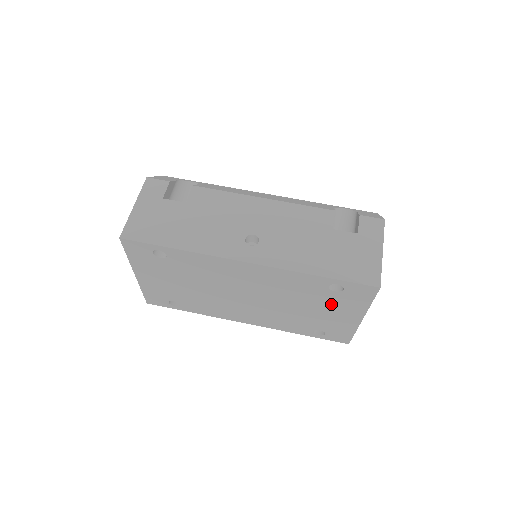
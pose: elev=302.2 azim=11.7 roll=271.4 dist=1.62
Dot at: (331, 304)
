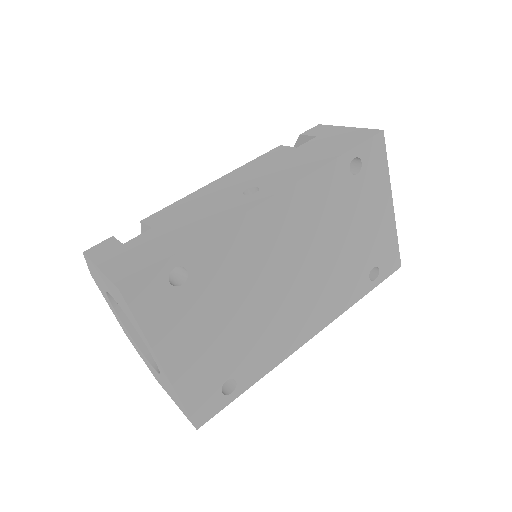
Dot at: (363, 203)
